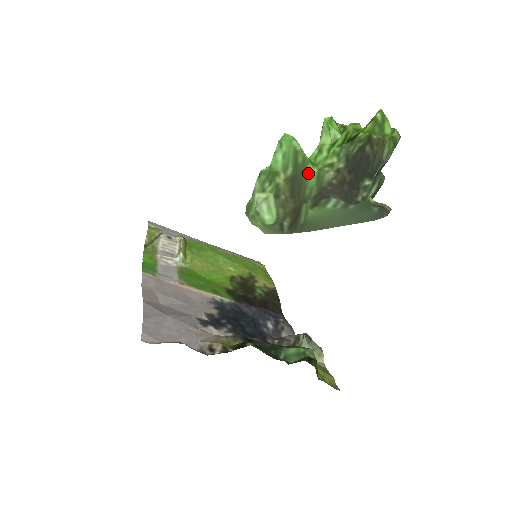
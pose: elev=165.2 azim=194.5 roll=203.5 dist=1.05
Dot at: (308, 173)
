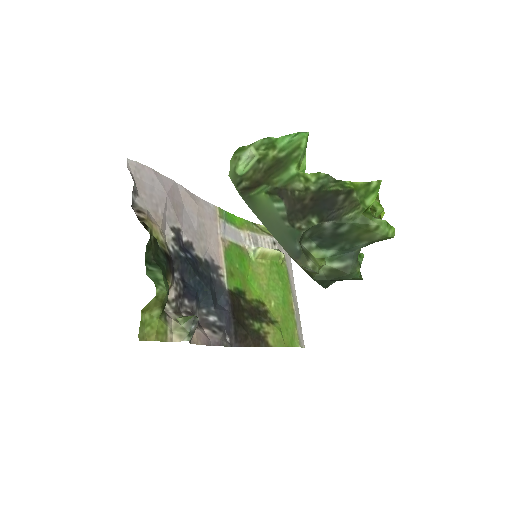
Dot at: (290, 168)
